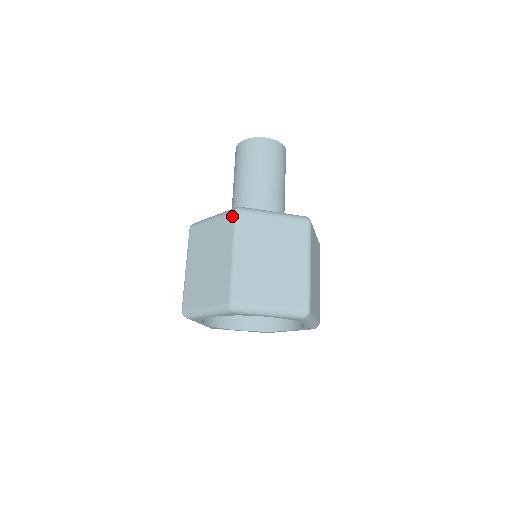
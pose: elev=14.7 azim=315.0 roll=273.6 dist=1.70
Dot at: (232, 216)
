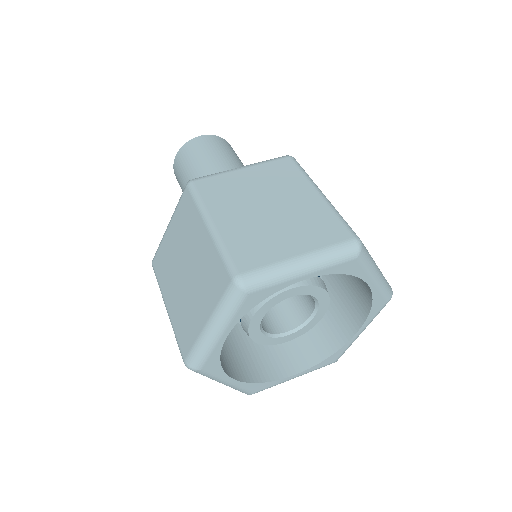
Dot at: (186, 192)
